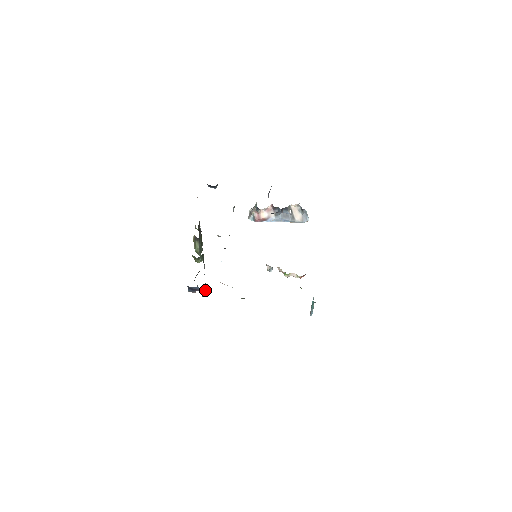
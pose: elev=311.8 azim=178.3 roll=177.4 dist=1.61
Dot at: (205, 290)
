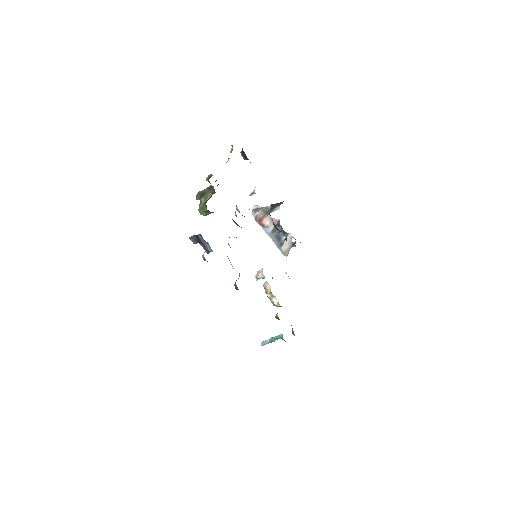
Dot at: (210, 251)
